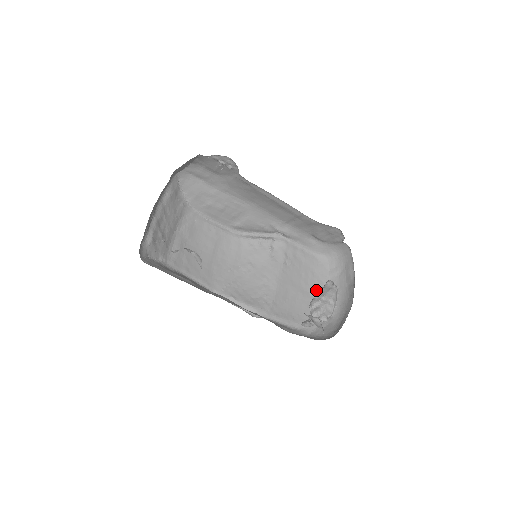
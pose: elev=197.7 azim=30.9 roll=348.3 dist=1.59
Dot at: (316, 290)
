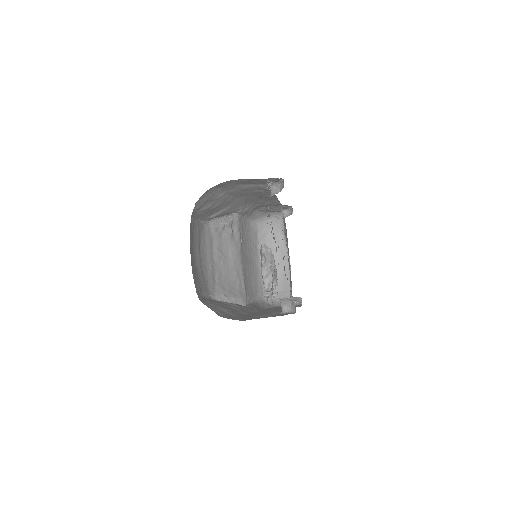
Dot at: (263, 259)
